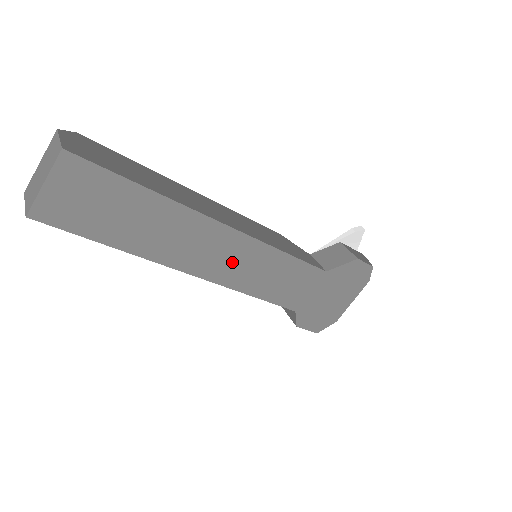
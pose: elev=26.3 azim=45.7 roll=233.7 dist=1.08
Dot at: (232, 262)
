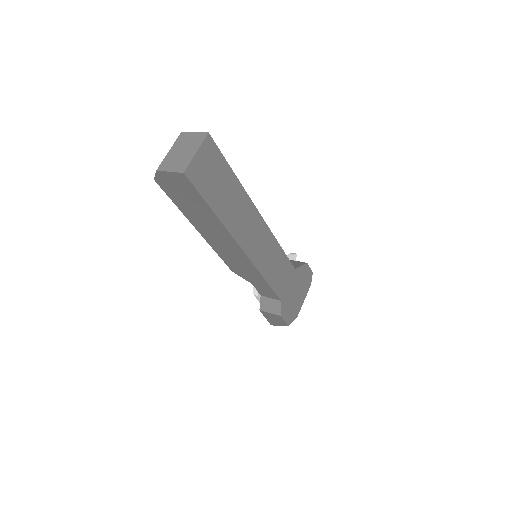
Dot at: (259, 245)
